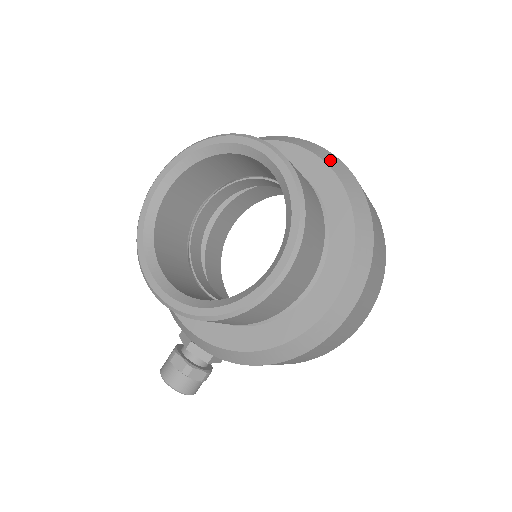
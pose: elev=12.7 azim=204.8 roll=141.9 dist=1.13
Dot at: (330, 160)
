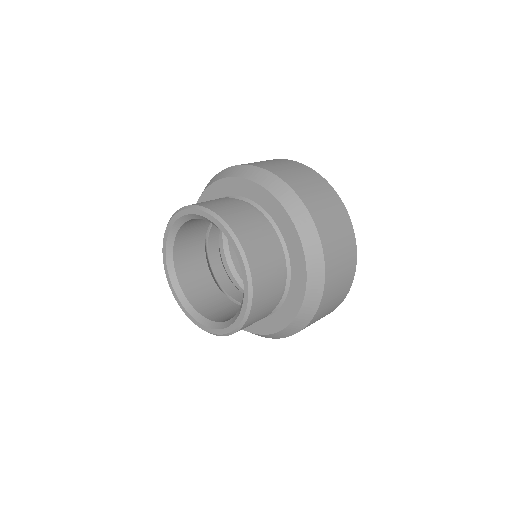
Dot at: (298, 216)
